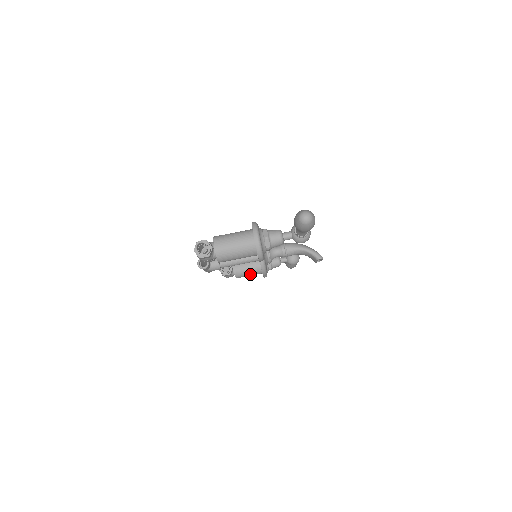
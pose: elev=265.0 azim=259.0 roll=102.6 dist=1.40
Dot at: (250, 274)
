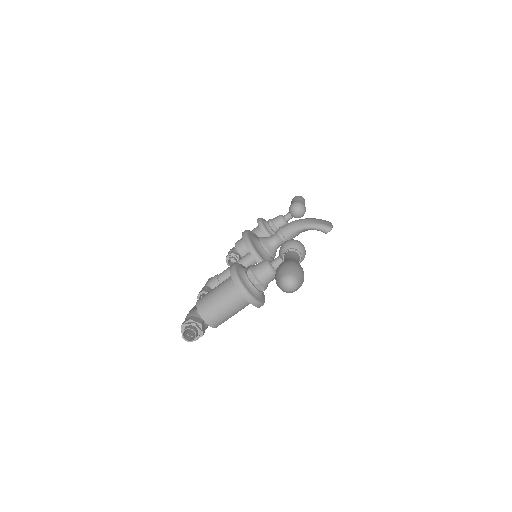
Dot at: occluded
